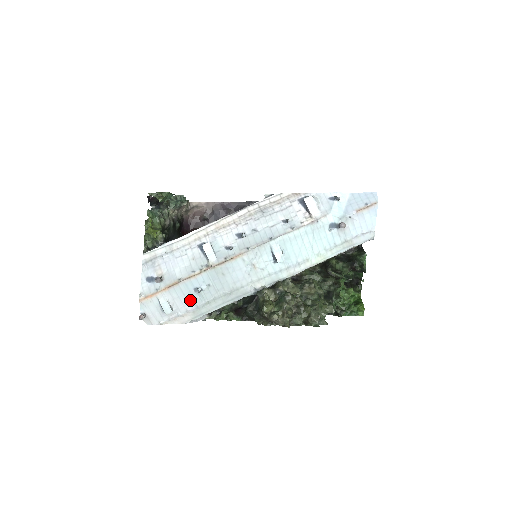
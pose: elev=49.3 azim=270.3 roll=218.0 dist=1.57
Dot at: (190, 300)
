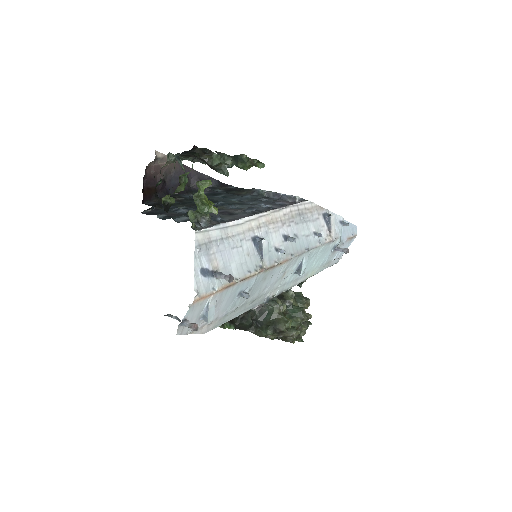
Dot at: (227, 305)
